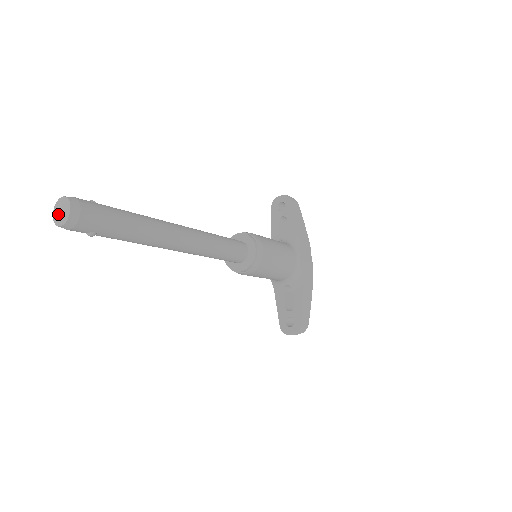
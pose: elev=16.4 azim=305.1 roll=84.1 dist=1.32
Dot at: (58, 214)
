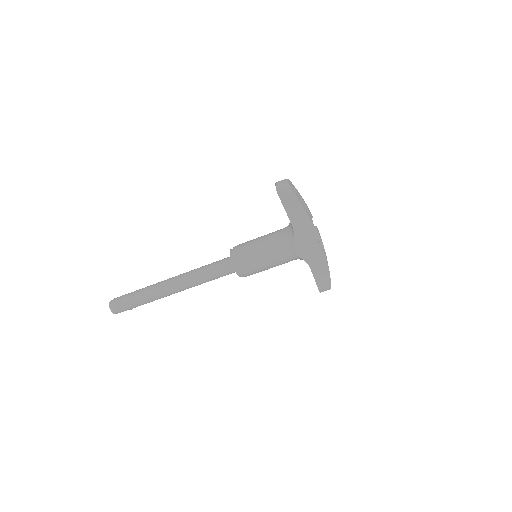
Dot at: occluded
